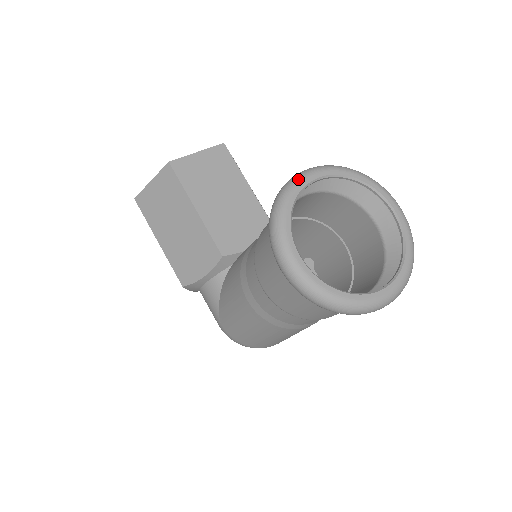
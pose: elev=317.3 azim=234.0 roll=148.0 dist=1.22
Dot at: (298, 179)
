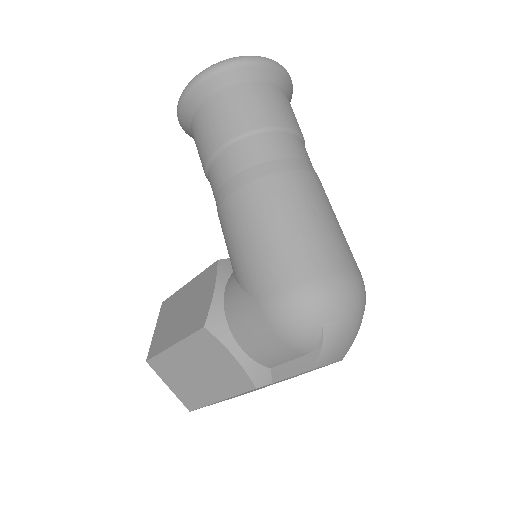
Dot at: occluded
